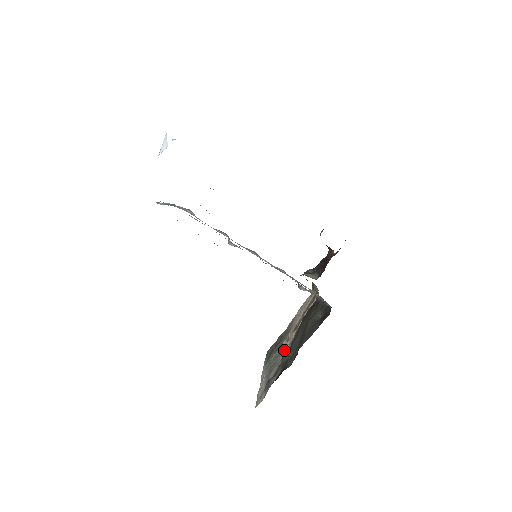
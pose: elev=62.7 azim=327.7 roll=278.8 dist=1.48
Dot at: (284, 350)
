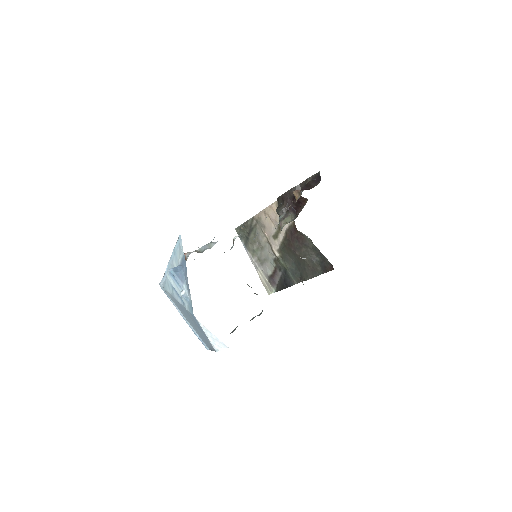
Dot at: (272, 254)
